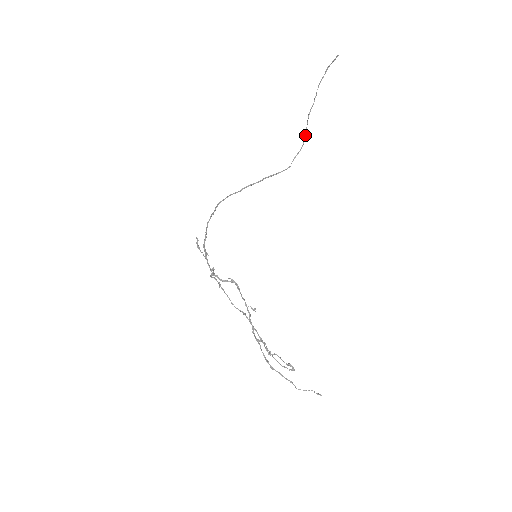
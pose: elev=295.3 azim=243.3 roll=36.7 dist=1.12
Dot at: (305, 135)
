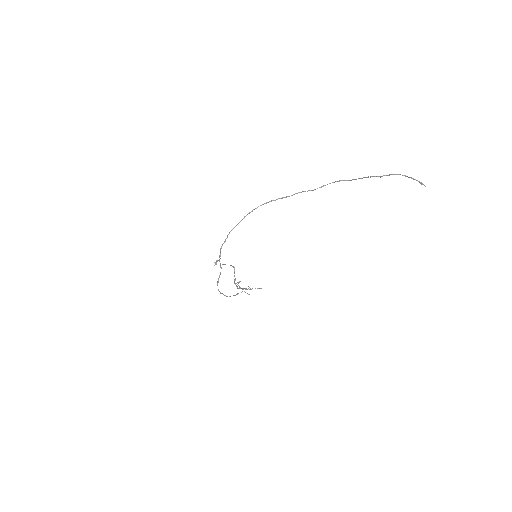
Dot at: (356, 179)
